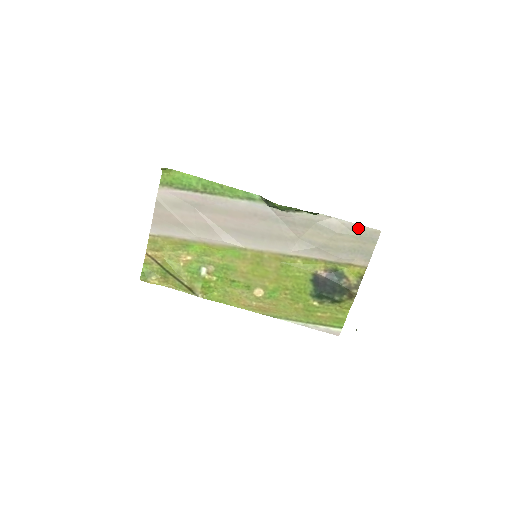
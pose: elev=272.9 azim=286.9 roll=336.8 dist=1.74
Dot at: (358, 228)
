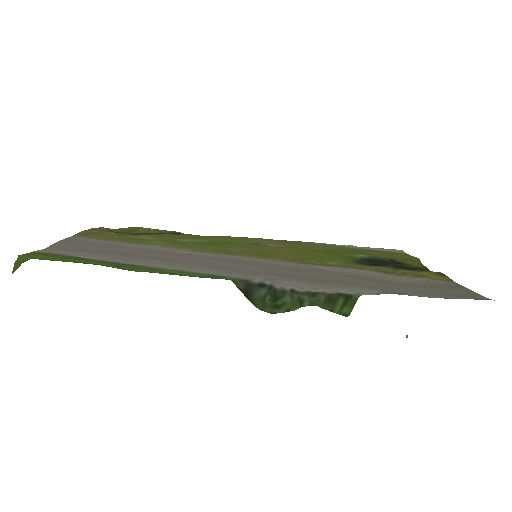
Dot at: (444, 297)
